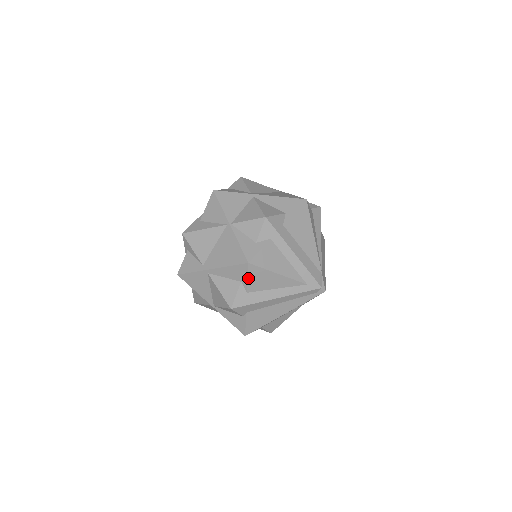
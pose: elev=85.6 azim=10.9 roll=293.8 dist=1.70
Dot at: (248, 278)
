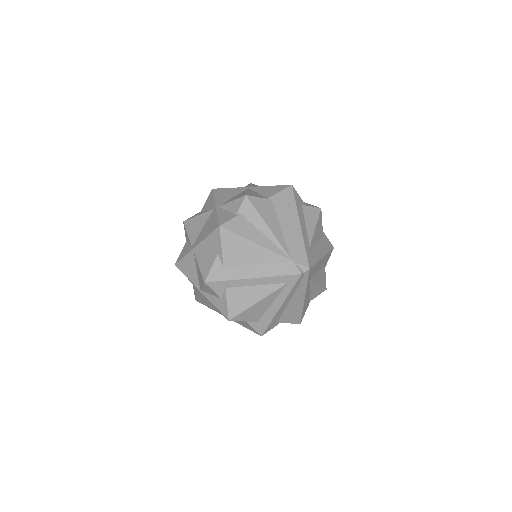
Dot at: occluded
